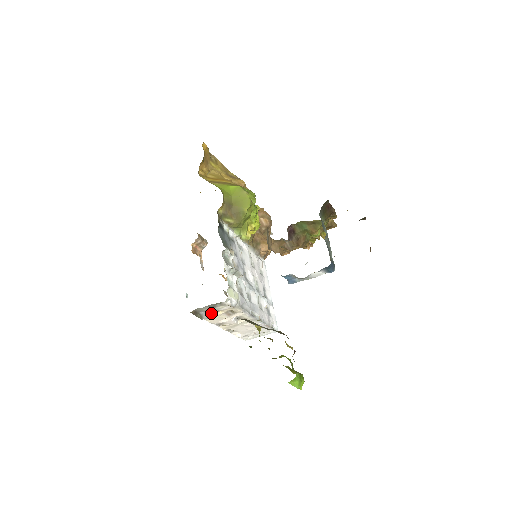
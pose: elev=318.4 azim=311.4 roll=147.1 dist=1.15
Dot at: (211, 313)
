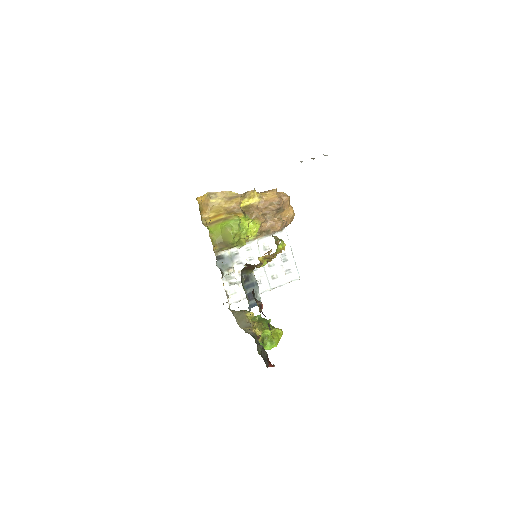
Dot at: occluded
